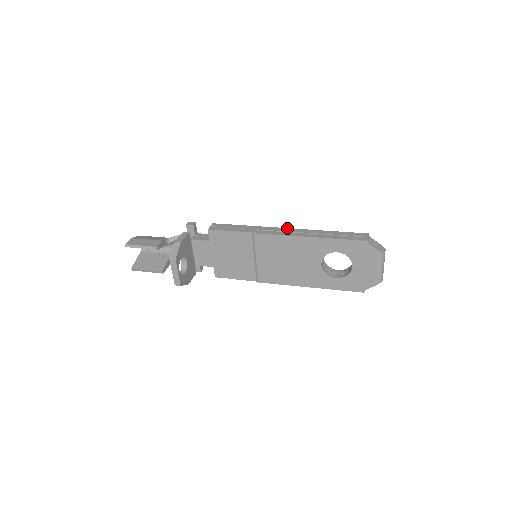
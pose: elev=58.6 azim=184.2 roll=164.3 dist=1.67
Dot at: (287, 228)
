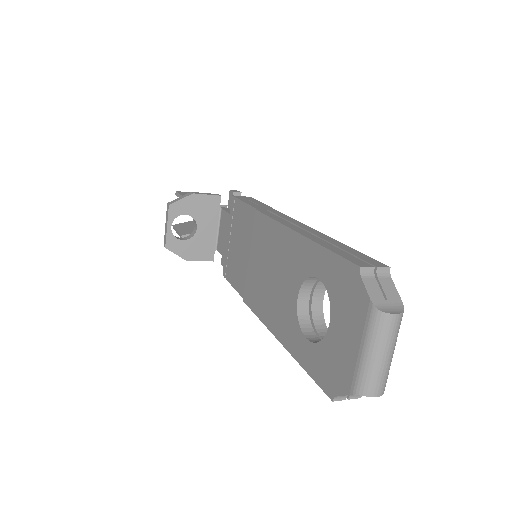
Dot at: occluded
